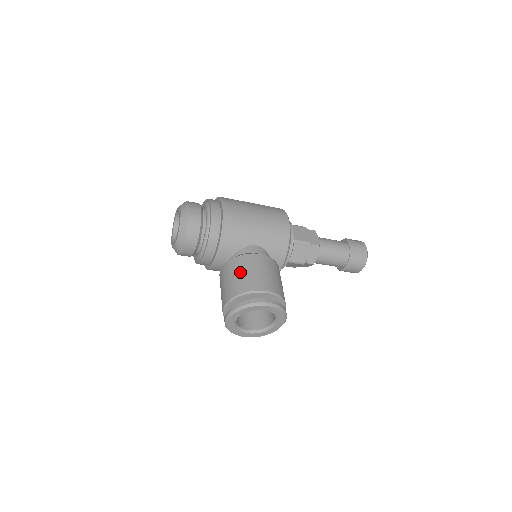
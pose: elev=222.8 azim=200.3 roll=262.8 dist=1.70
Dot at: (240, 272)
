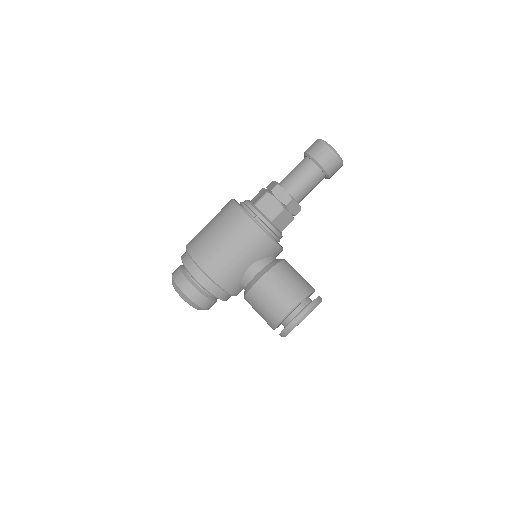
Dot at: (261, 307)
